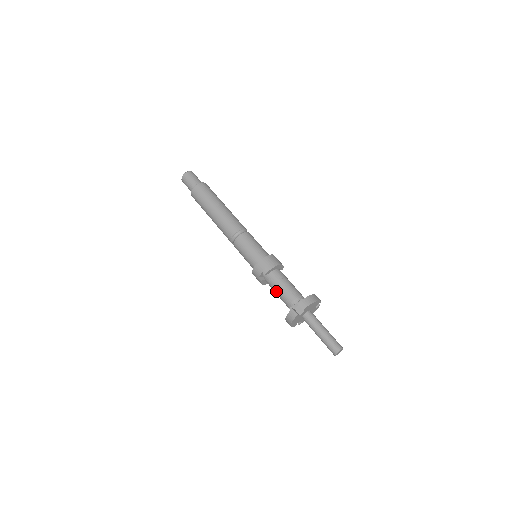
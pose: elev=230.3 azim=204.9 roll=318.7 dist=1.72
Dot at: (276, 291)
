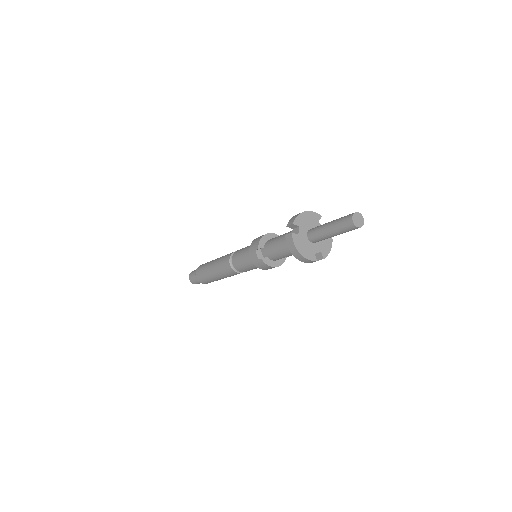
Dot at: (277, 251)
